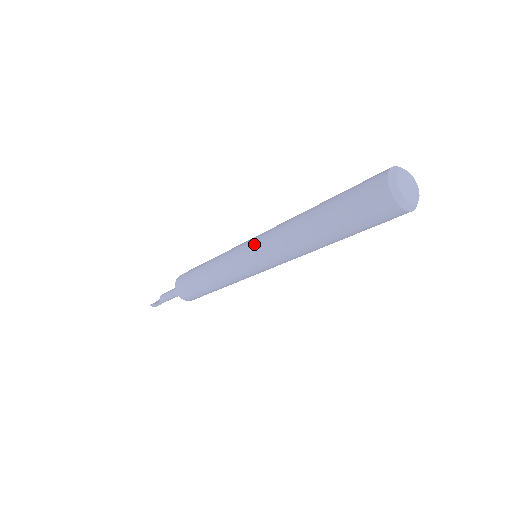
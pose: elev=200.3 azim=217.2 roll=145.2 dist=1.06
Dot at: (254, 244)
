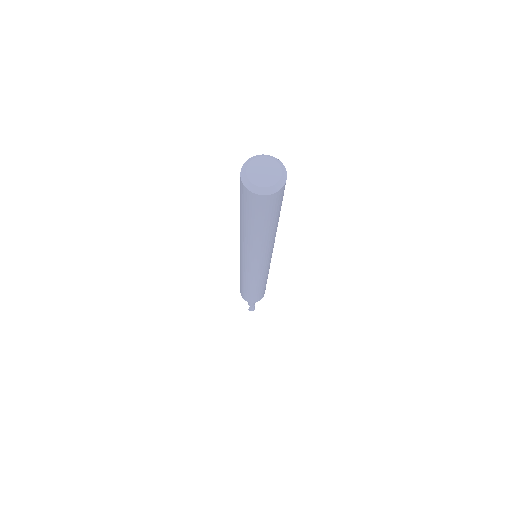
Dot at: occluded
